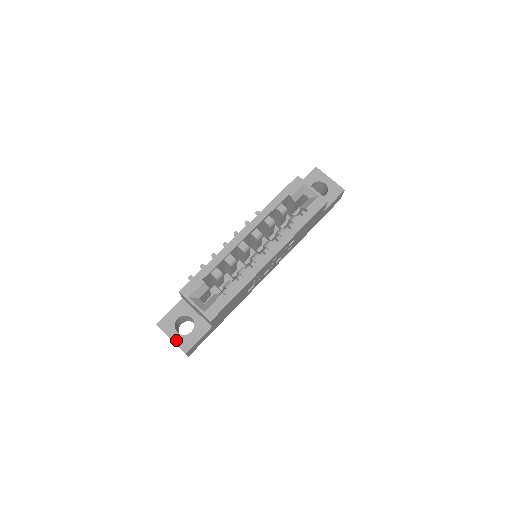
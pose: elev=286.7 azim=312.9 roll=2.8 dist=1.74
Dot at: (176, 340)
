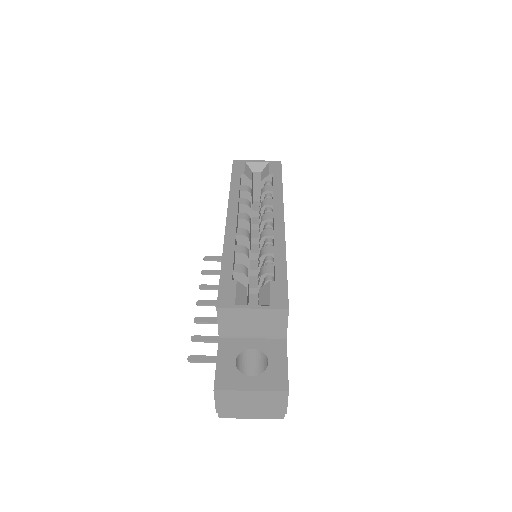
Dot at: (259, 386)
